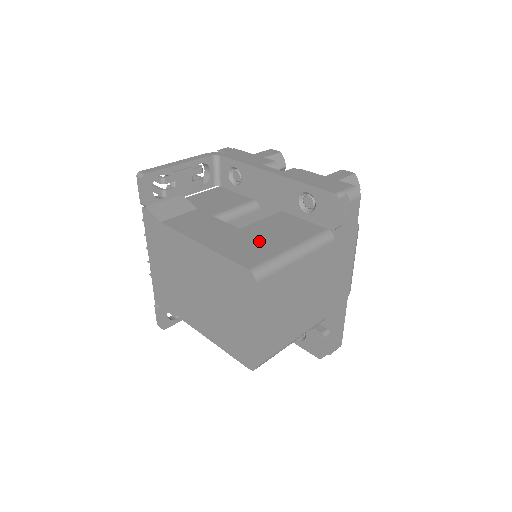
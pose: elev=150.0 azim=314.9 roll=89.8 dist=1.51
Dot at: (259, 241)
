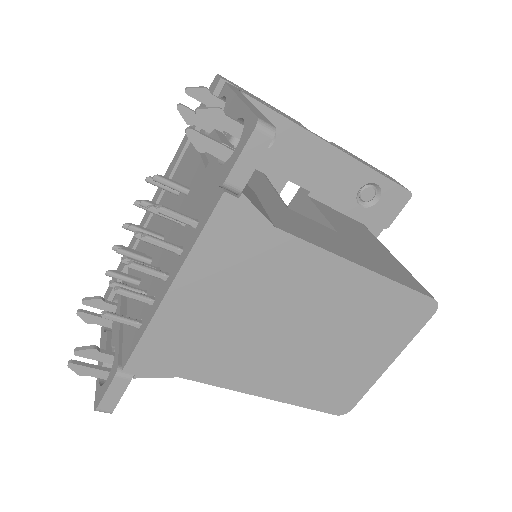
Dot at: (374, 251)
